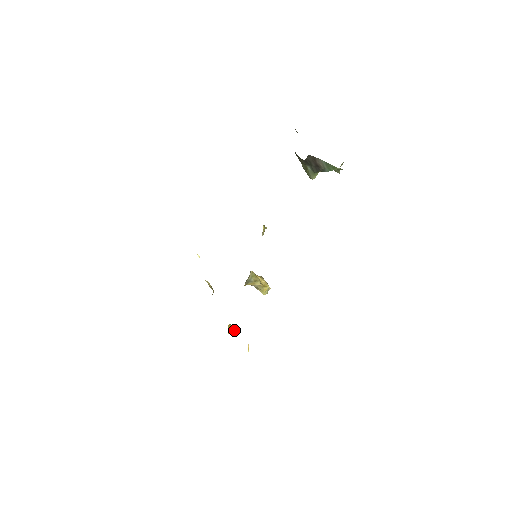
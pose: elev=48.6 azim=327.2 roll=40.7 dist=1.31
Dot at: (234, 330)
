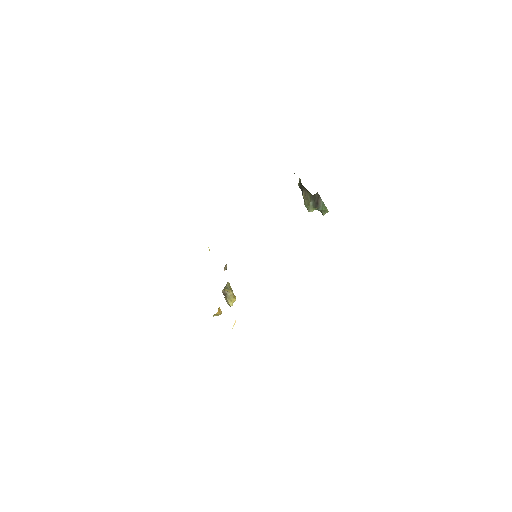
Dot at: (220, 312)
